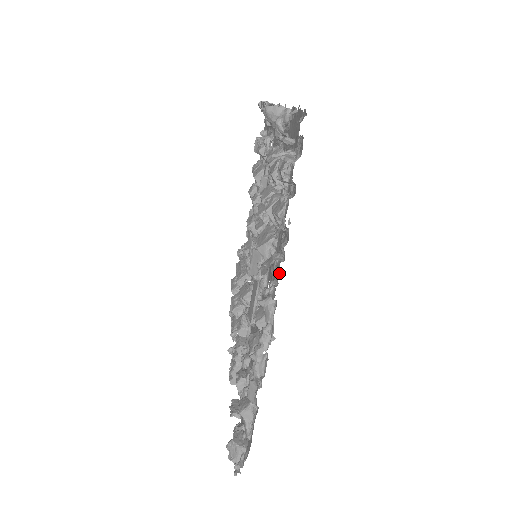
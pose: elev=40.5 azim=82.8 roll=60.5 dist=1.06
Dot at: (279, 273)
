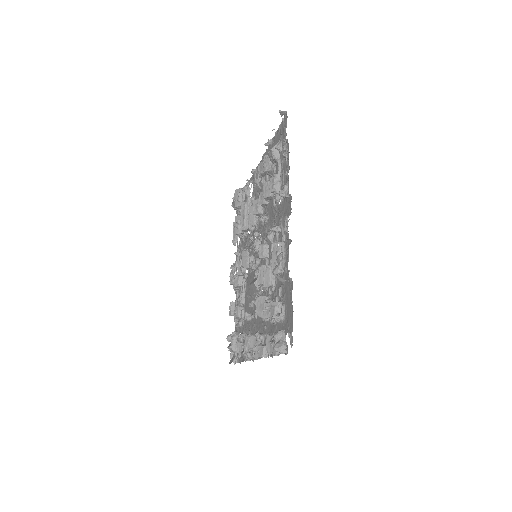
Dot at: (265, 344)
